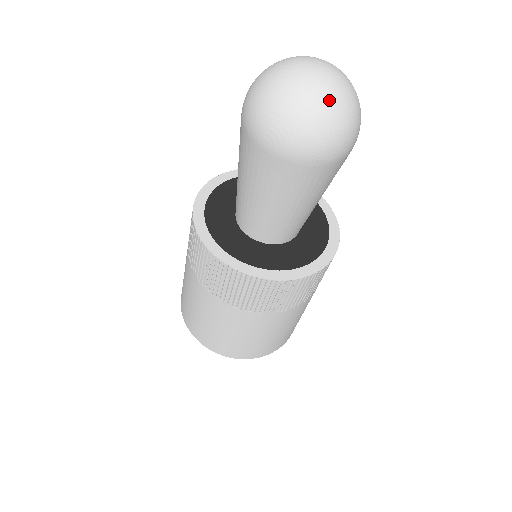
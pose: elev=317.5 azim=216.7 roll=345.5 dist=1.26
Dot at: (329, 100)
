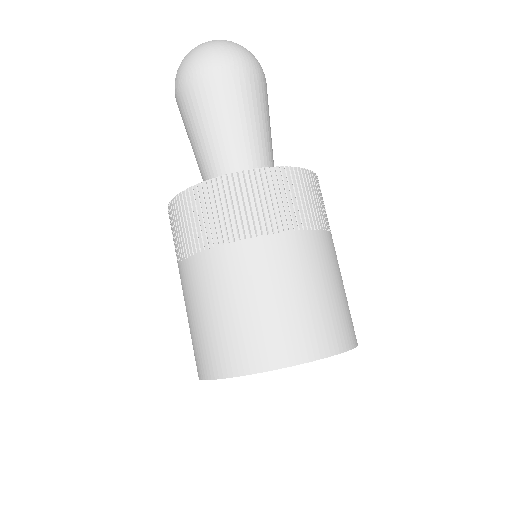
Dot at: (216, 40)
